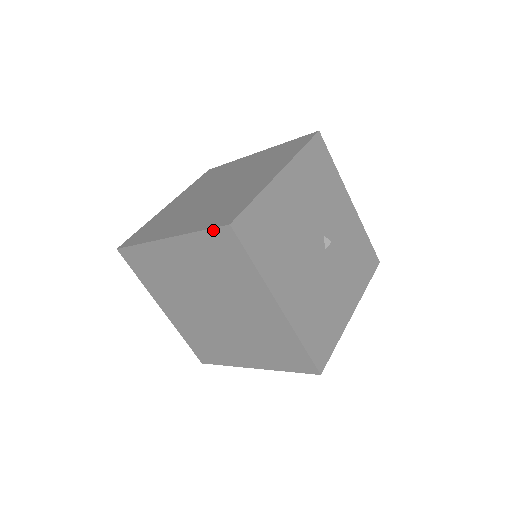
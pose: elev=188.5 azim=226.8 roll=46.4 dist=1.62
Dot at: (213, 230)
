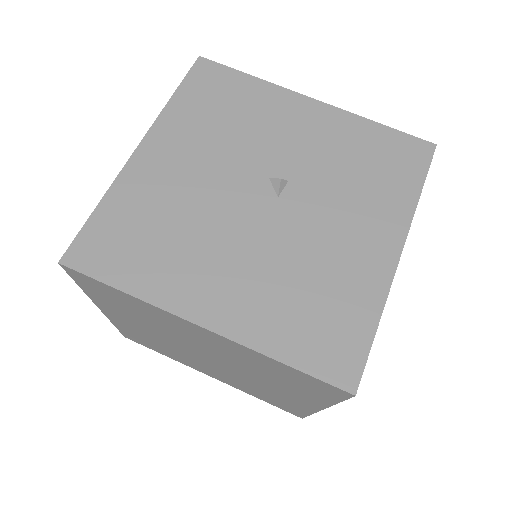
Dot at: (73, 278)
